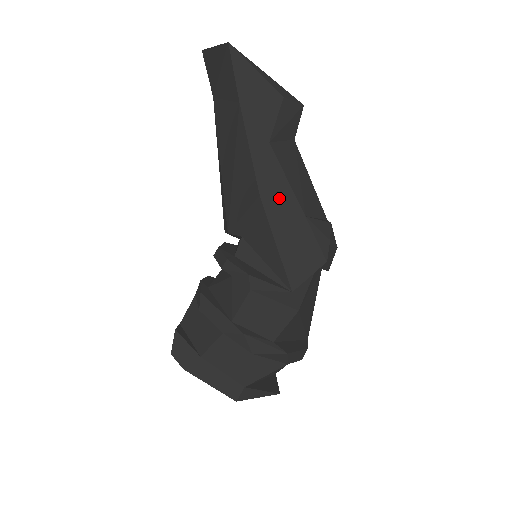
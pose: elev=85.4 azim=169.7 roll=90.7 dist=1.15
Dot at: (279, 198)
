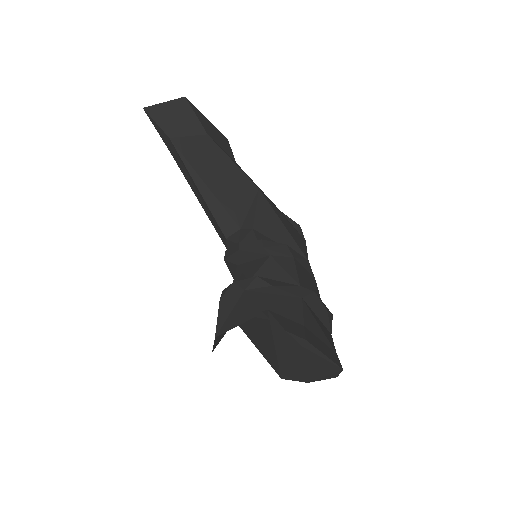
Dot at: occluded
